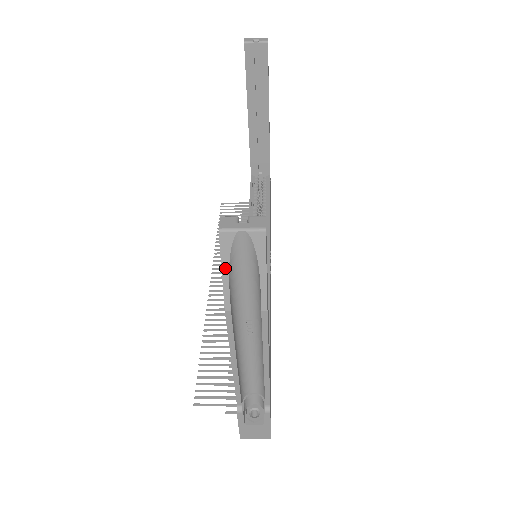
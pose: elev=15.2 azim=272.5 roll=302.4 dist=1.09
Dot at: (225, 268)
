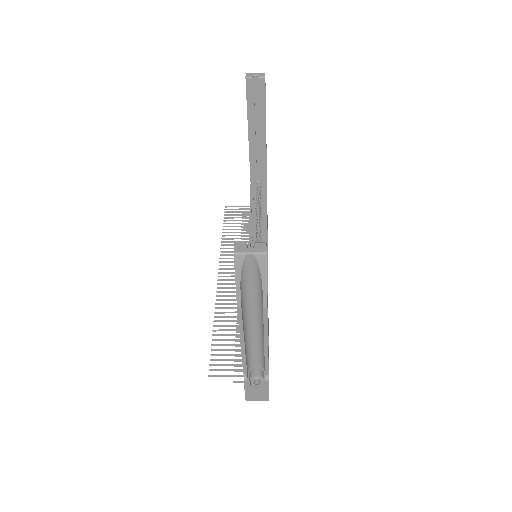
Dot at: (238, 279)
